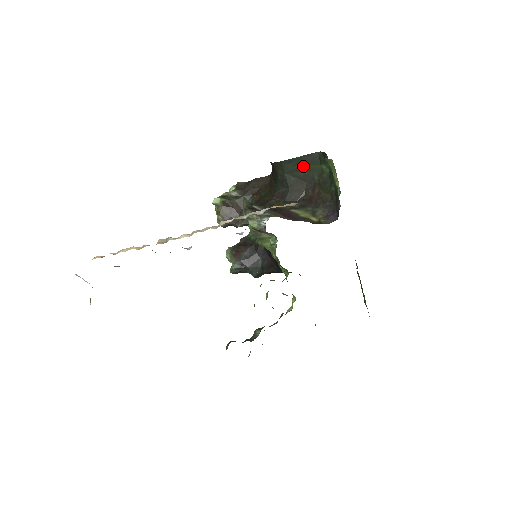
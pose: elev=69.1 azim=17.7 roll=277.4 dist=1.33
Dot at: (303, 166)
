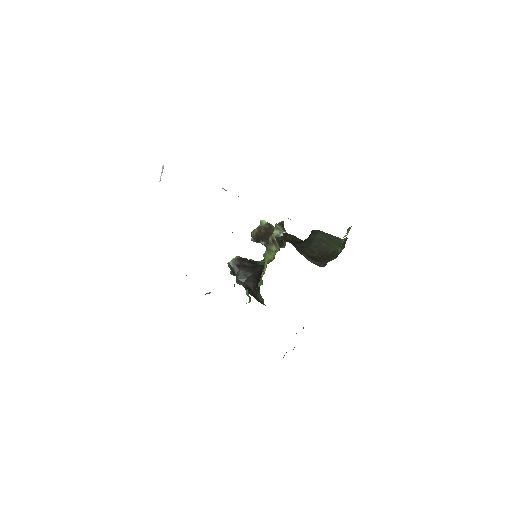
Dot at: (329, 241)
